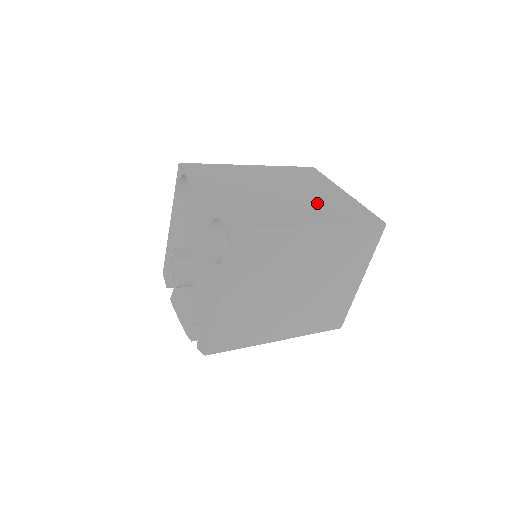
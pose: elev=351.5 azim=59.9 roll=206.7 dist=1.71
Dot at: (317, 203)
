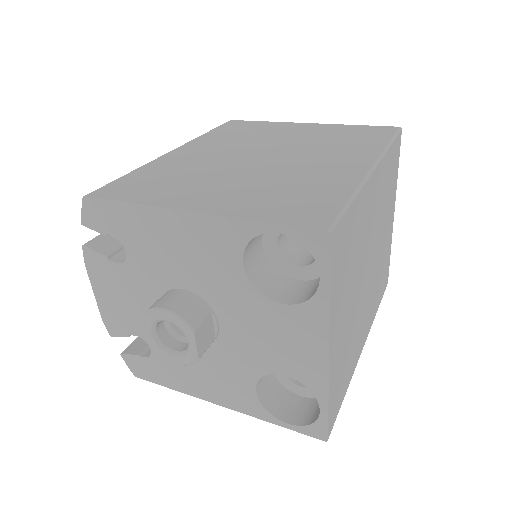
Dot at: (377, 275)
